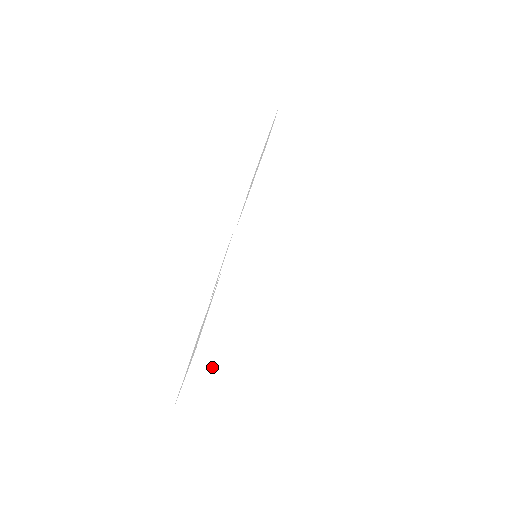
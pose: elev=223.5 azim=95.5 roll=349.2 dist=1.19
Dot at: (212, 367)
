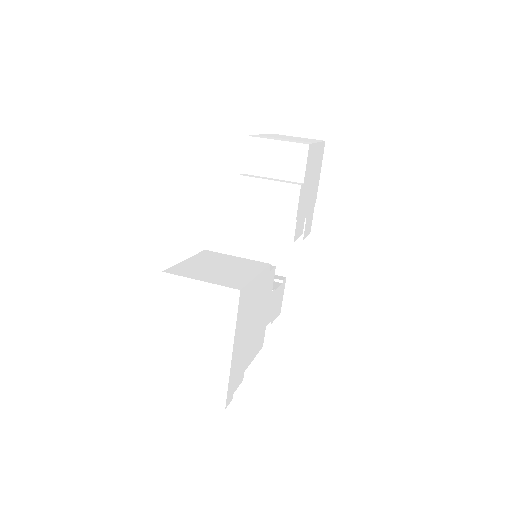
Dot at: (181, 298)
